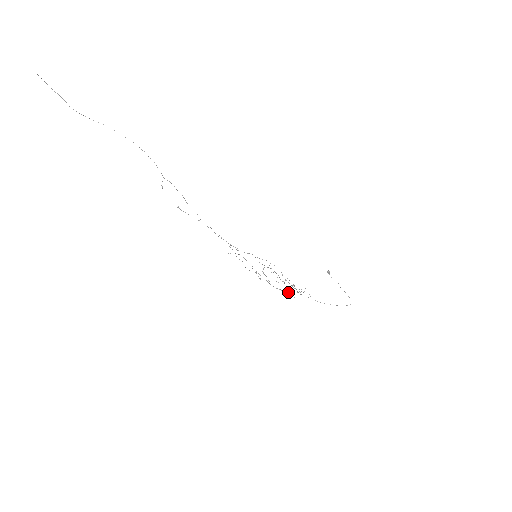
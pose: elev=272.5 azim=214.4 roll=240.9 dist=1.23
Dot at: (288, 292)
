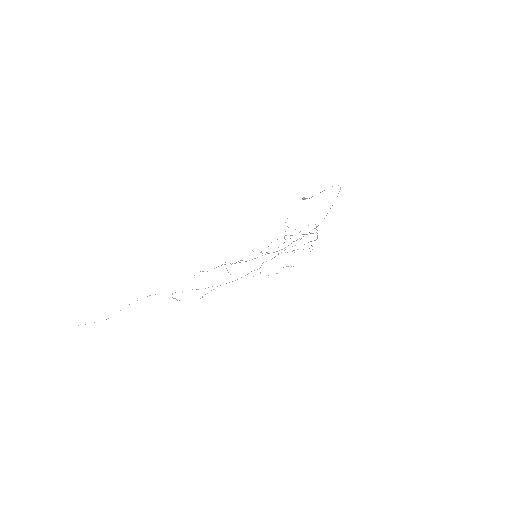
Dot at: occluded
